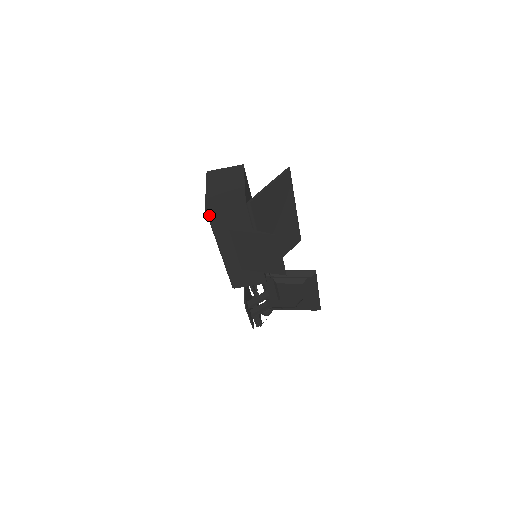
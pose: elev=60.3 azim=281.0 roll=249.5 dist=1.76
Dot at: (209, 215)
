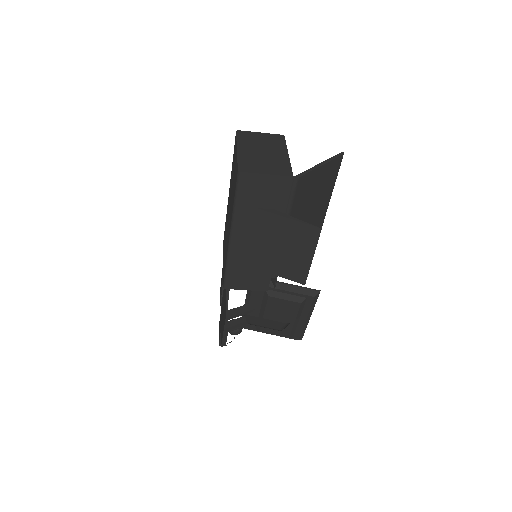
Dot at: (240, 179)
